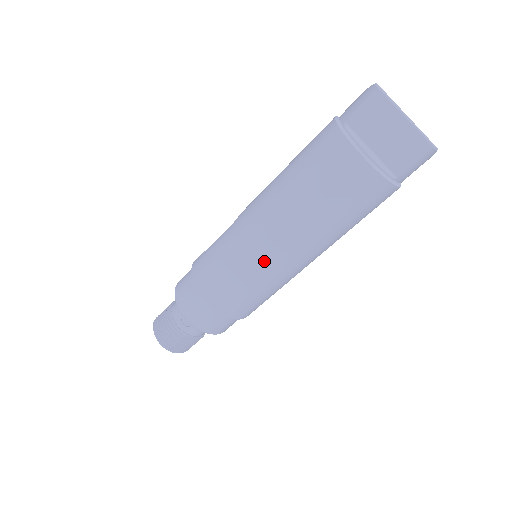
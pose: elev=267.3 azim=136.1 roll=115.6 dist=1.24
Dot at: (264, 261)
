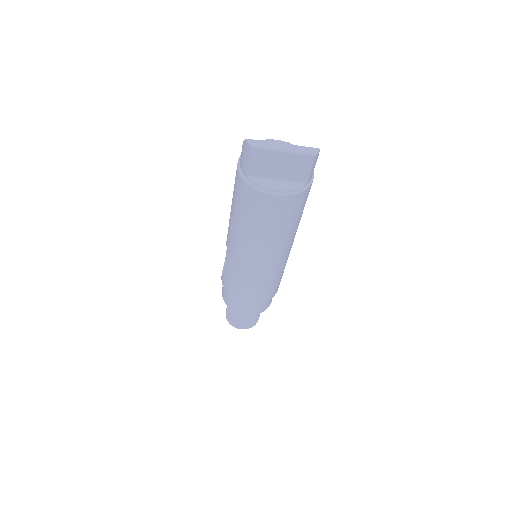
Dot at: (263, 270)
